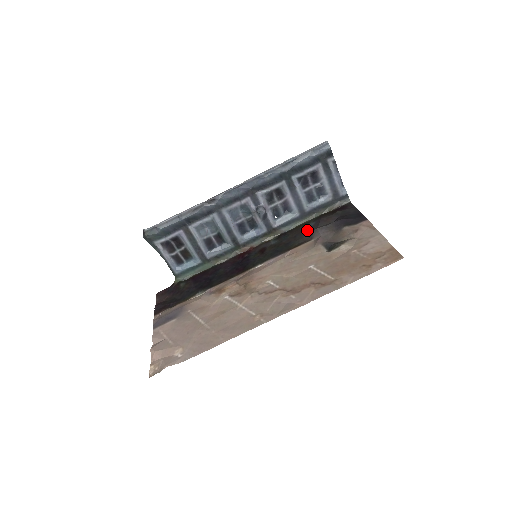
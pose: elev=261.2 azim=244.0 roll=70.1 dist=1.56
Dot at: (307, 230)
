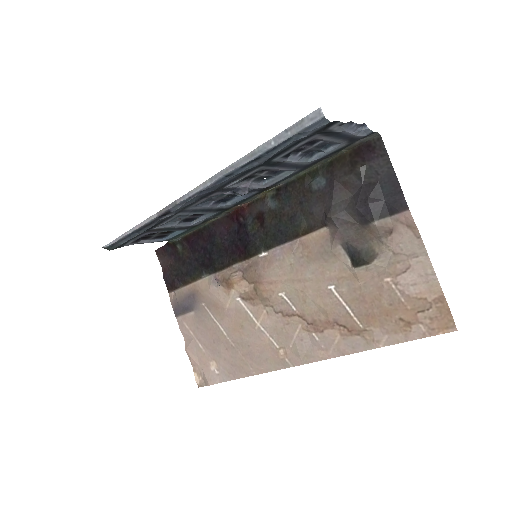
Dot at: (316, 197)
